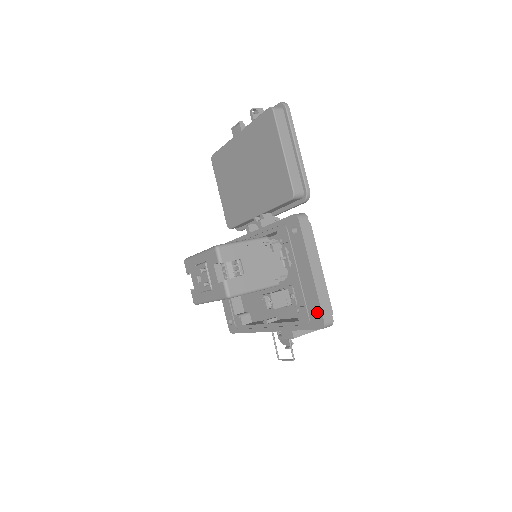
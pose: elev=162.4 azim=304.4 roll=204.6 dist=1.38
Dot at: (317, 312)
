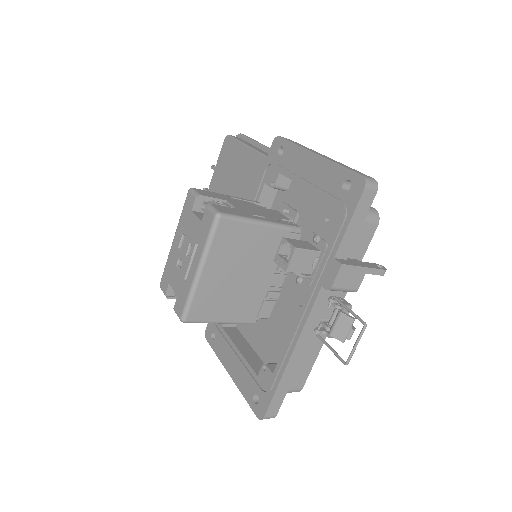
Dot at: (347, 179)
